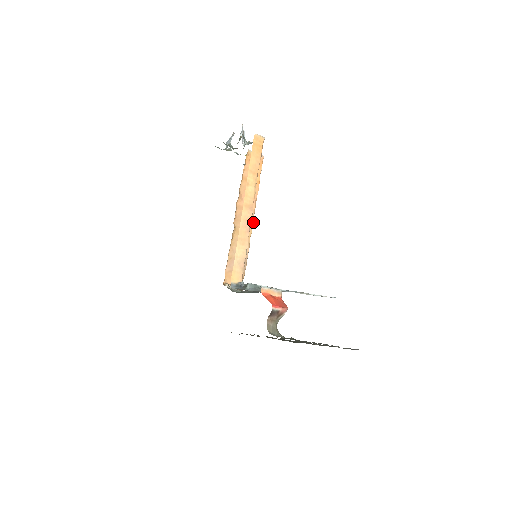
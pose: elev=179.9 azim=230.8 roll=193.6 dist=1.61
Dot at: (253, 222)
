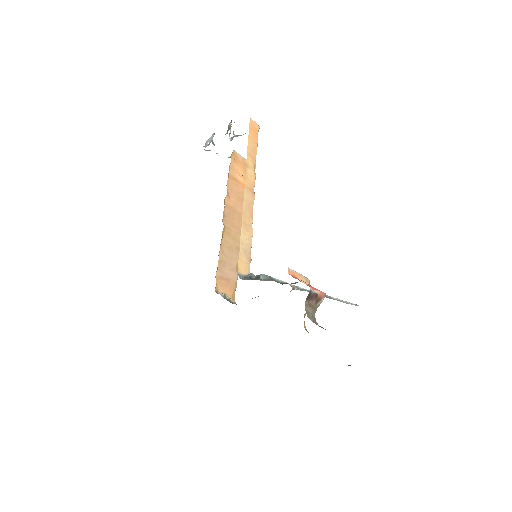
Dot at: occluded
